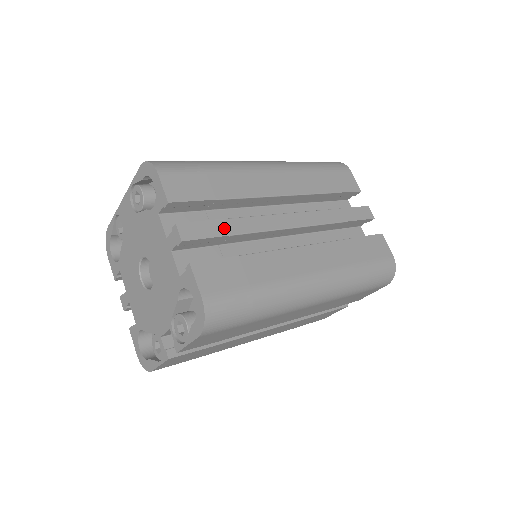
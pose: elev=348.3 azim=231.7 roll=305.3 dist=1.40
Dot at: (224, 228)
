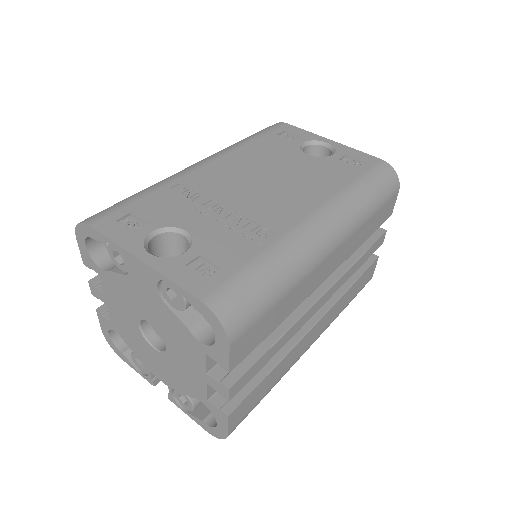
Dot at: (267, 358)
